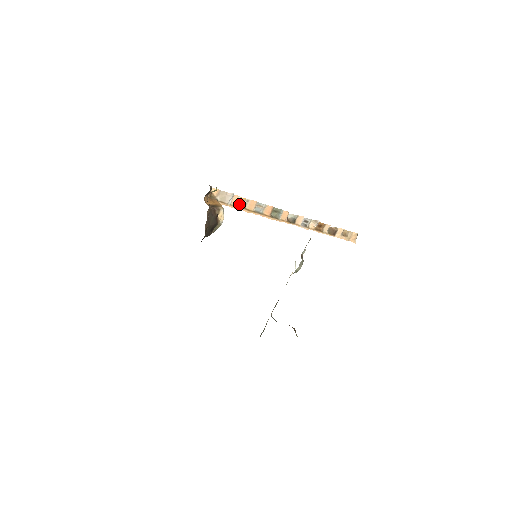
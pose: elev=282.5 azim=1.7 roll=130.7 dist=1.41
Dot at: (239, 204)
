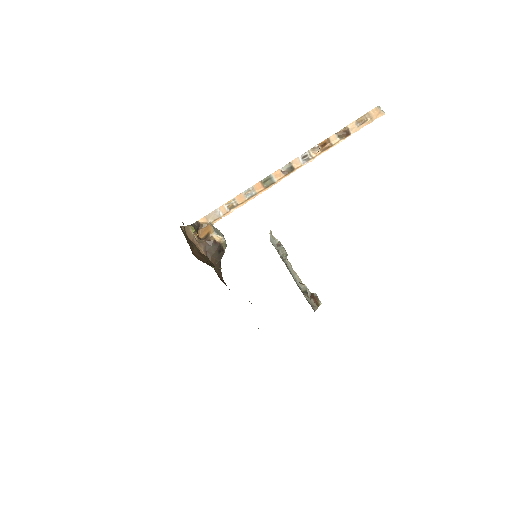
Dot at: (230, 207)
